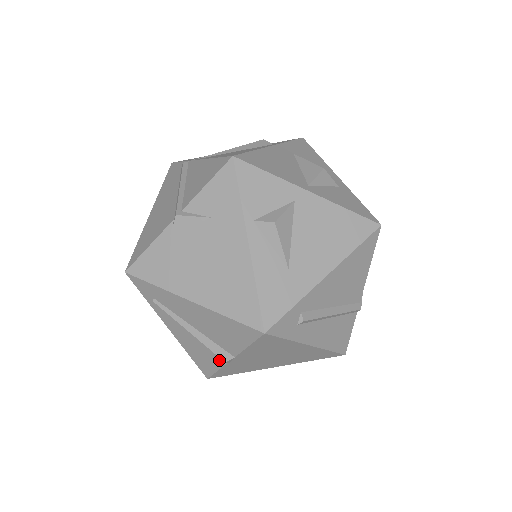
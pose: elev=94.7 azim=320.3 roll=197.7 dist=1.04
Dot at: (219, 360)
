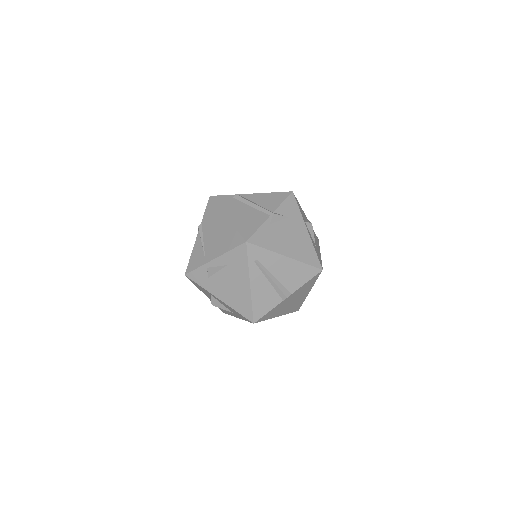
Dot at: (277, 301)
